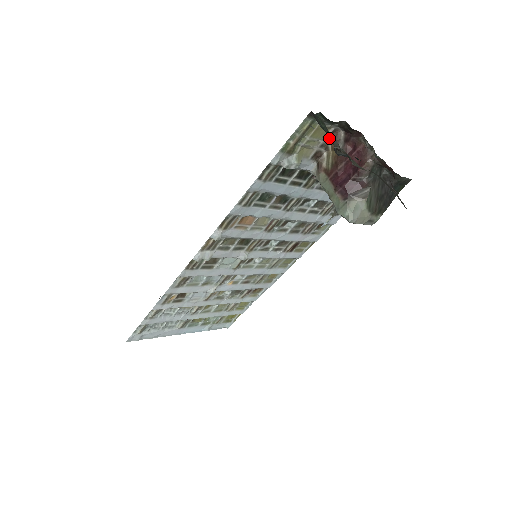
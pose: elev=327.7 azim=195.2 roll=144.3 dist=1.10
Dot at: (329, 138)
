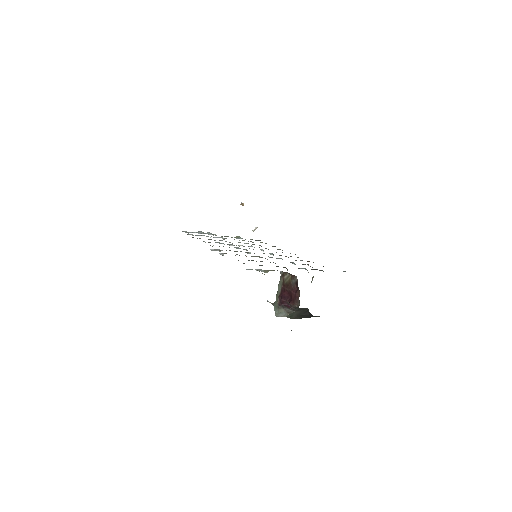
Dot at: (289, 274)
